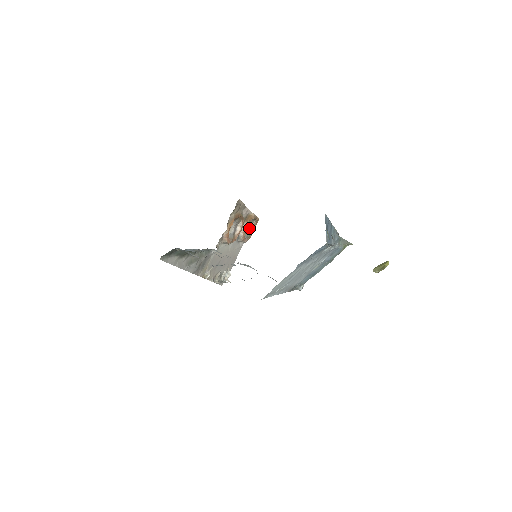
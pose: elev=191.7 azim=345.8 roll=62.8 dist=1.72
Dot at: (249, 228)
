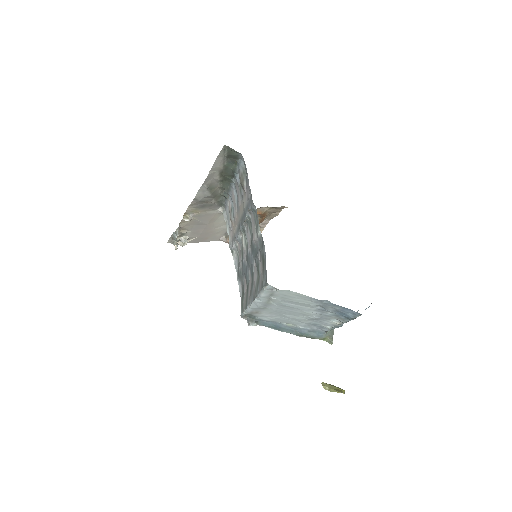
Dot at: occluded
